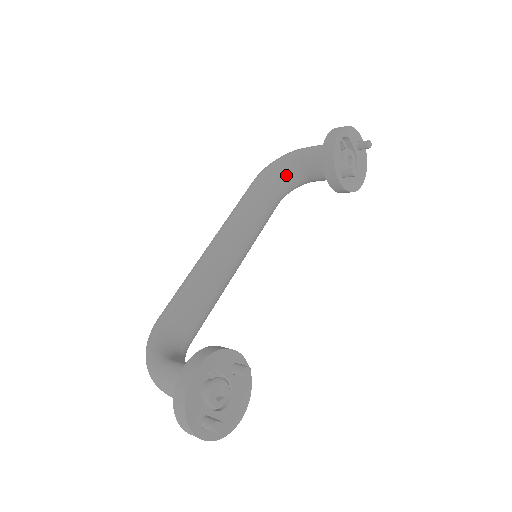
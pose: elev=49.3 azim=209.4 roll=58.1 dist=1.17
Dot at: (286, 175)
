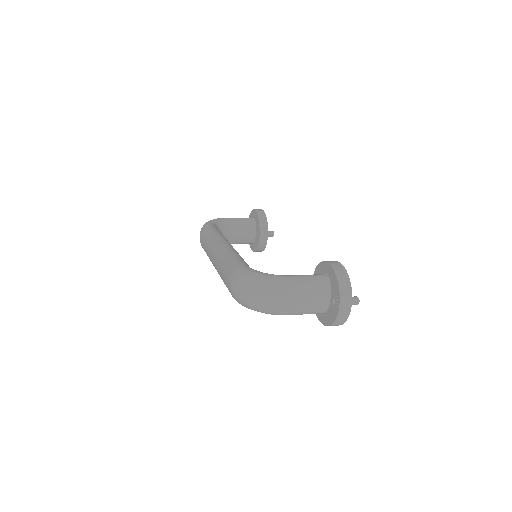
Dot at: (222, 230)
